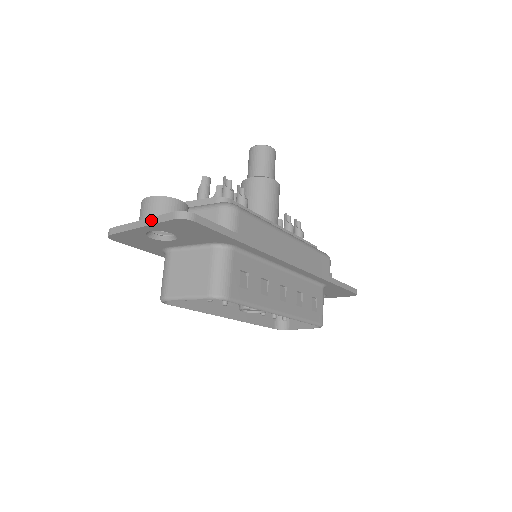
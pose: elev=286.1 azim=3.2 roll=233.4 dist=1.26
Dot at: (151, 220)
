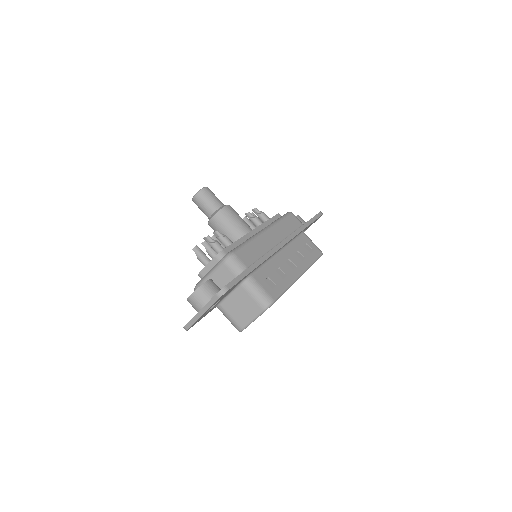
Dot at: (206, 307)
